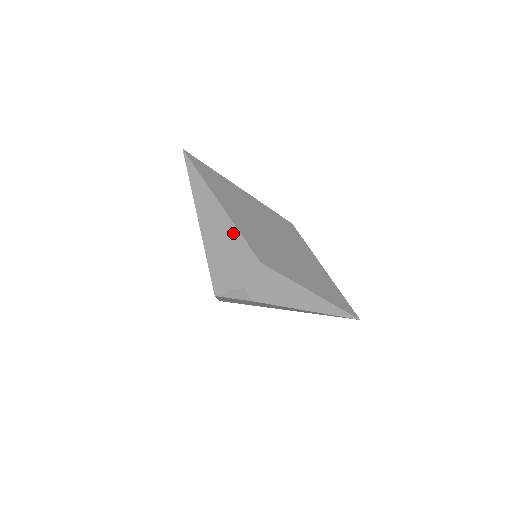
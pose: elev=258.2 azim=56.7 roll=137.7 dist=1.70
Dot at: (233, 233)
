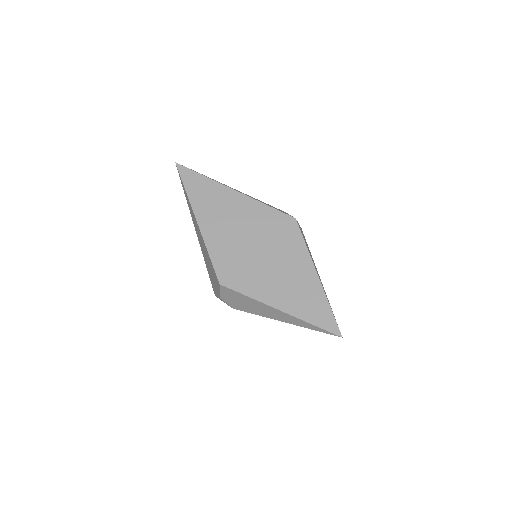
Dot at: (206, 251)
